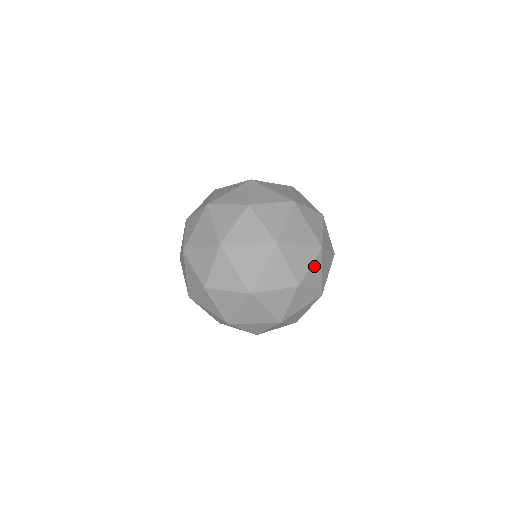
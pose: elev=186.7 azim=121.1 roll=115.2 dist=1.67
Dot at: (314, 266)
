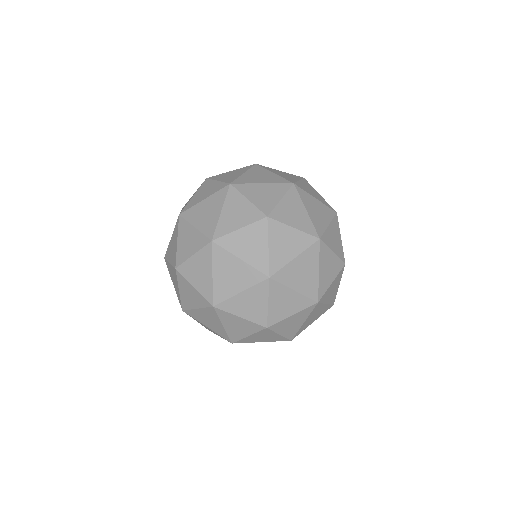
Dot at: (288, 201)
